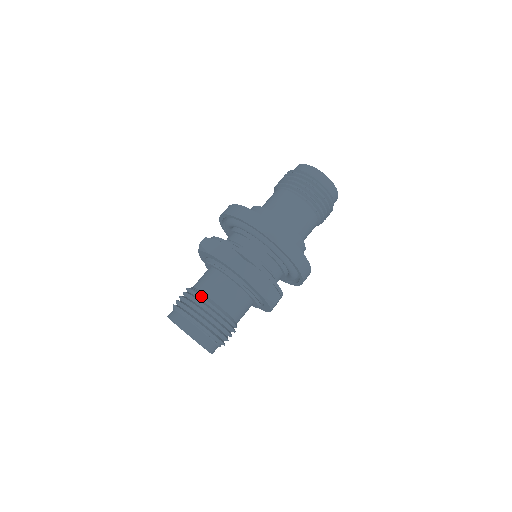
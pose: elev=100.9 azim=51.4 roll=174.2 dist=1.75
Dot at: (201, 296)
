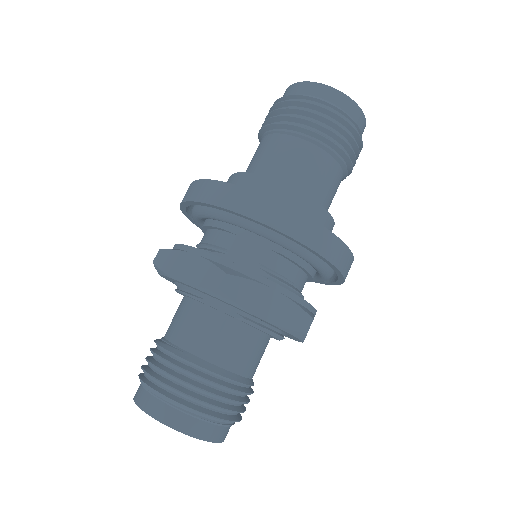
Dot at: (174, 354)
